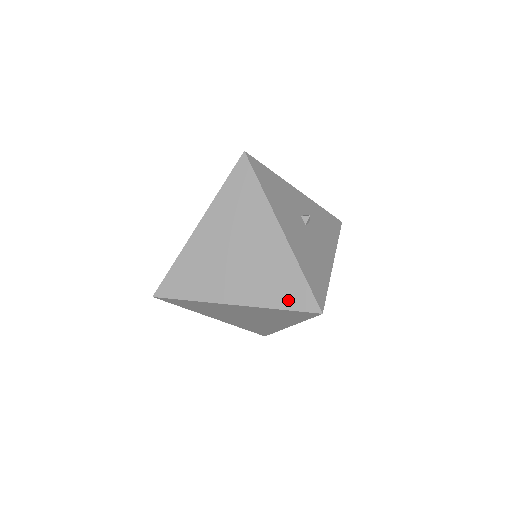
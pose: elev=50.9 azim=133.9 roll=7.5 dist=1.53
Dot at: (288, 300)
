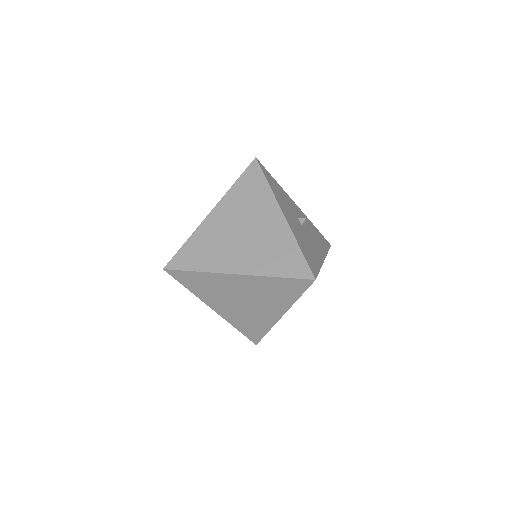
Dot at: (285, 269)
